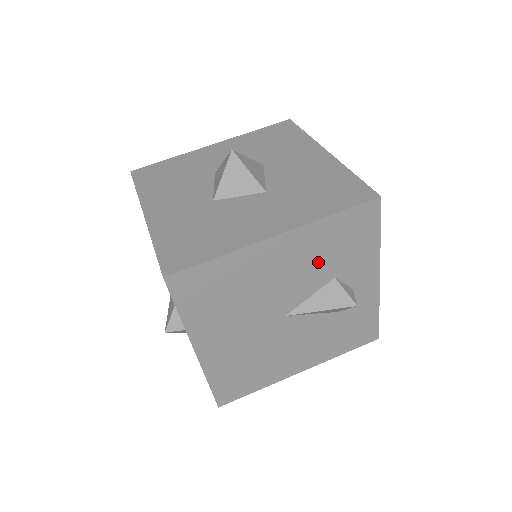
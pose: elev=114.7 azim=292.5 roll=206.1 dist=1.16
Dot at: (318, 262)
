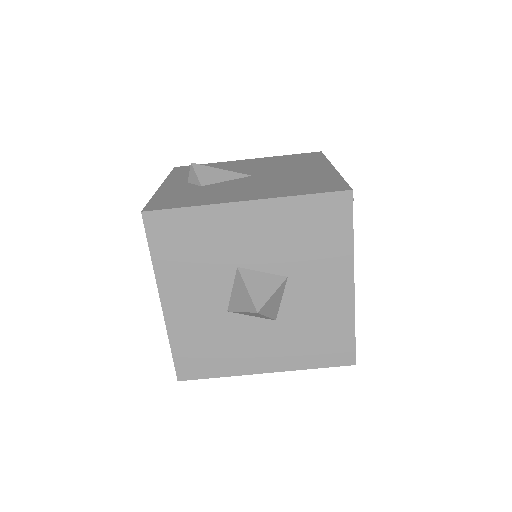
Dot at: occluded
